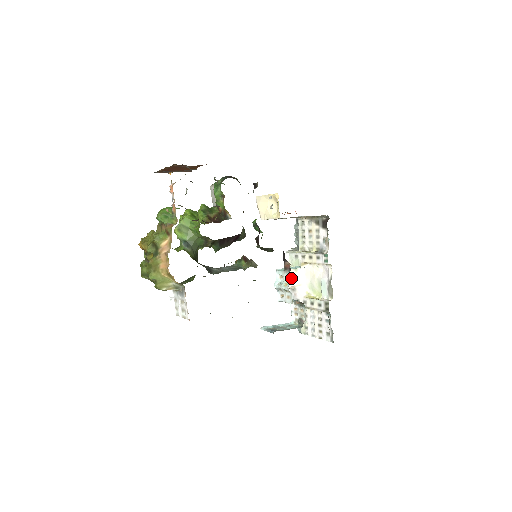
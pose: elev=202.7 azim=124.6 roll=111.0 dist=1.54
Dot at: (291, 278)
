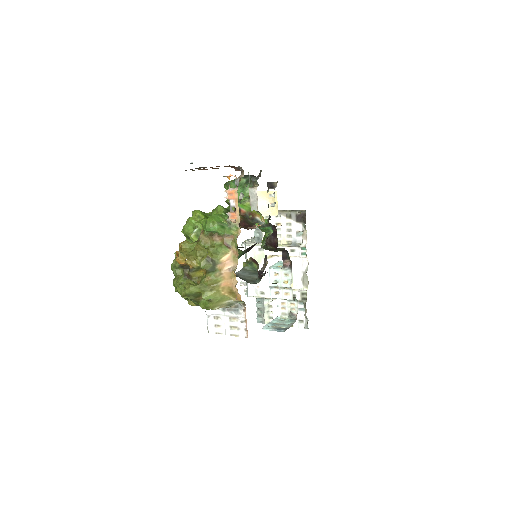
Dot at: occluded
